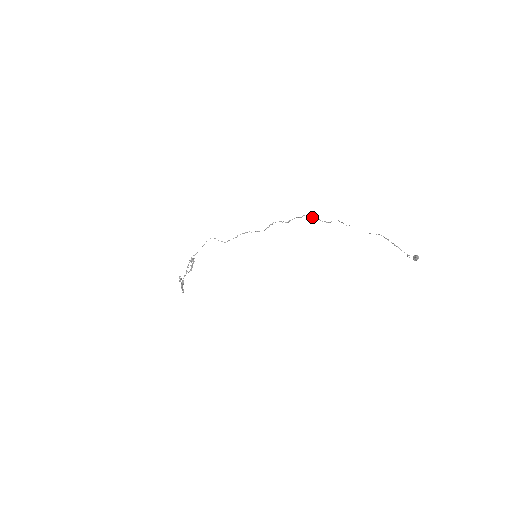
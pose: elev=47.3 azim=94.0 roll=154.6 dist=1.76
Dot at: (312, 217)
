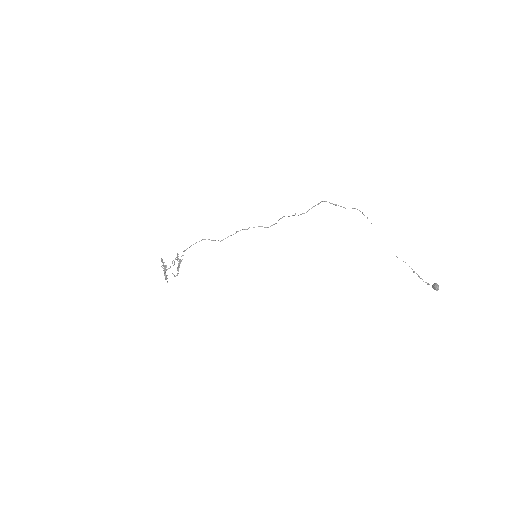
Dot at: (332, 203)
